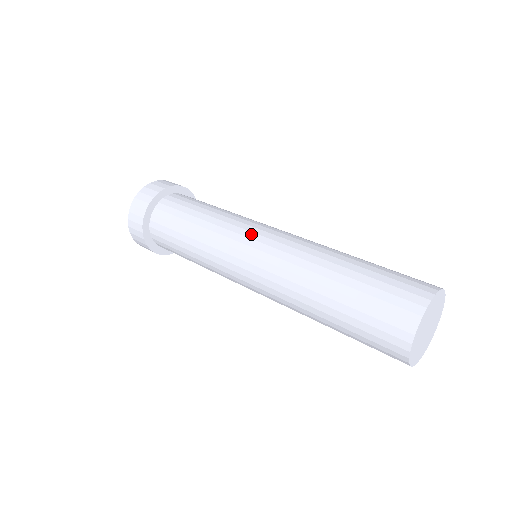
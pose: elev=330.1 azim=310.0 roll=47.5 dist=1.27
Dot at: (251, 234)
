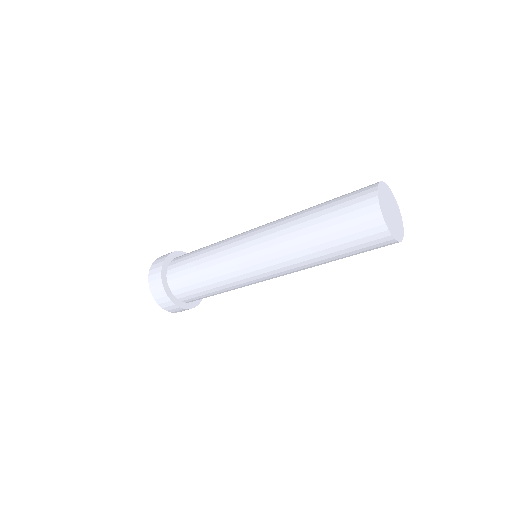
Dot at: occluded
